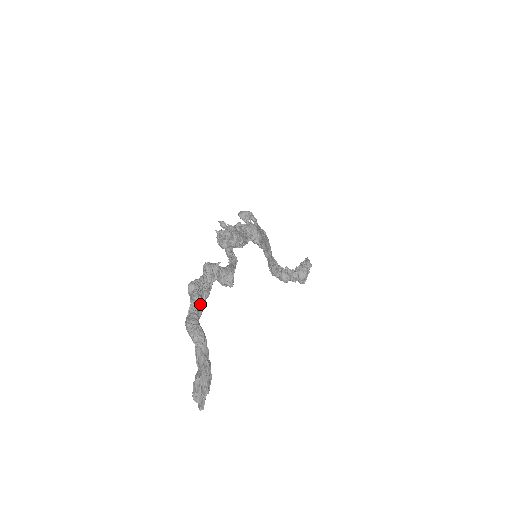
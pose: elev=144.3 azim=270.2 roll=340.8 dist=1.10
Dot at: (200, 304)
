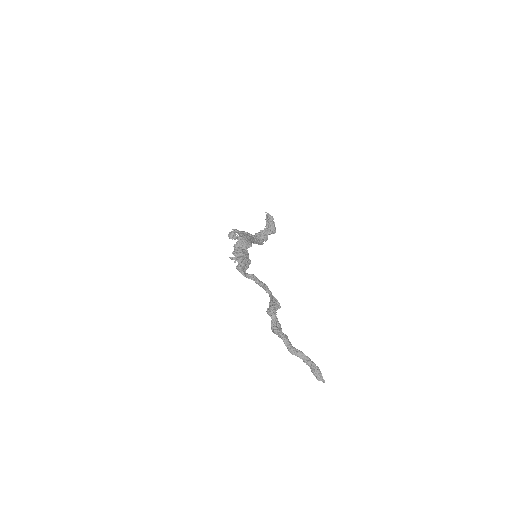
Dot at: (286, 337)
